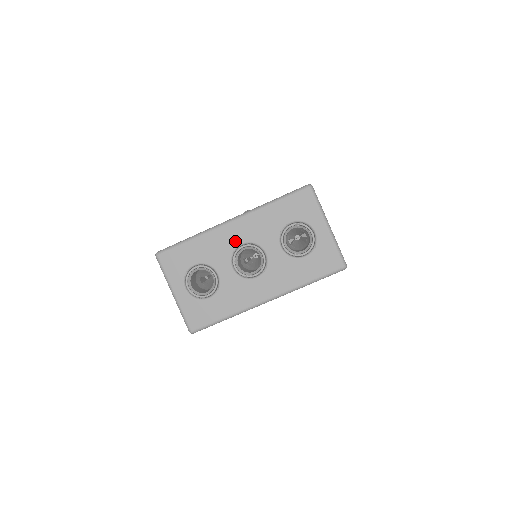
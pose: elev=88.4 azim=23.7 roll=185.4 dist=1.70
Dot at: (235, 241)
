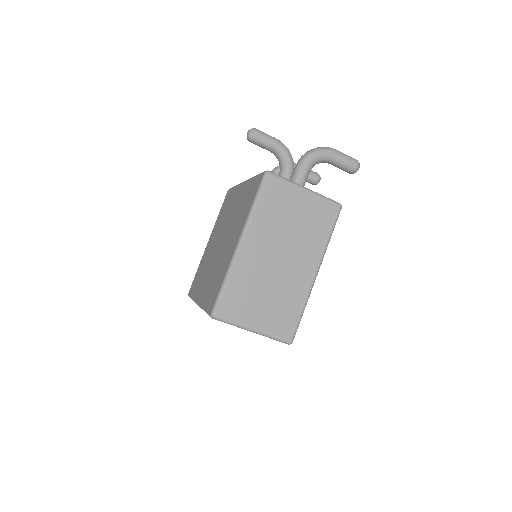
Dot at: occluded
